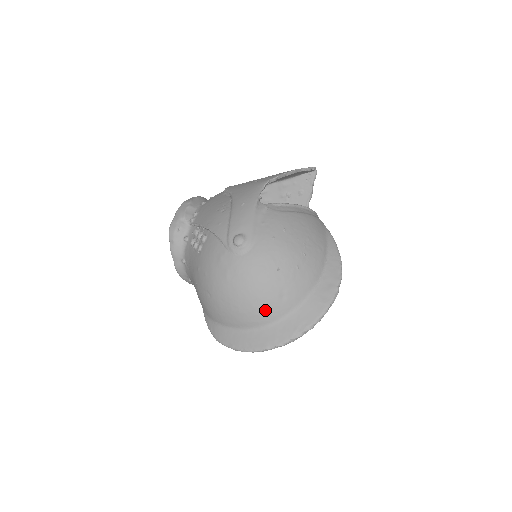
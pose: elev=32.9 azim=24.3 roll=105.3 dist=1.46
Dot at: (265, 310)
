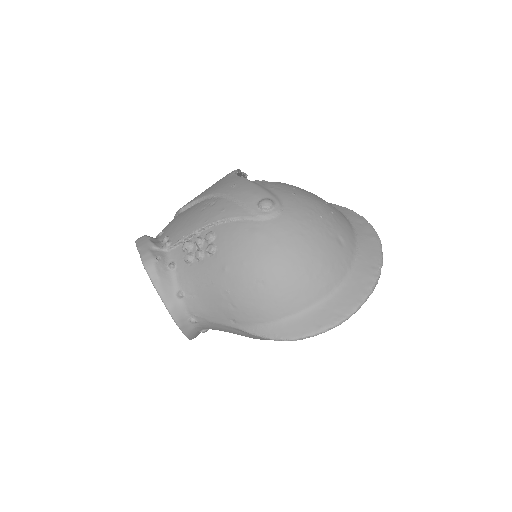
Dot at: (334, 263)
